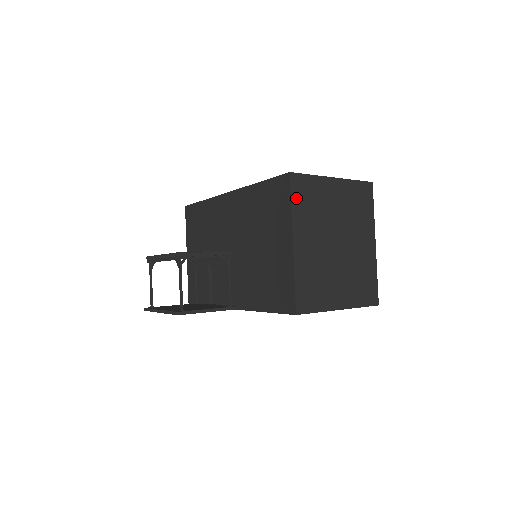
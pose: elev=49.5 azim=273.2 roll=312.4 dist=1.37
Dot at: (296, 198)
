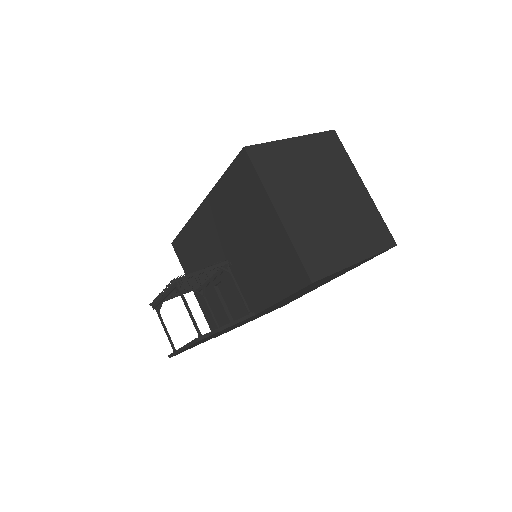
Dot at: (261, 169)
